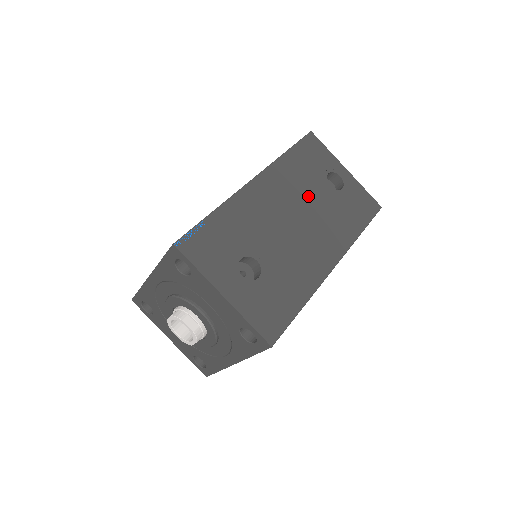
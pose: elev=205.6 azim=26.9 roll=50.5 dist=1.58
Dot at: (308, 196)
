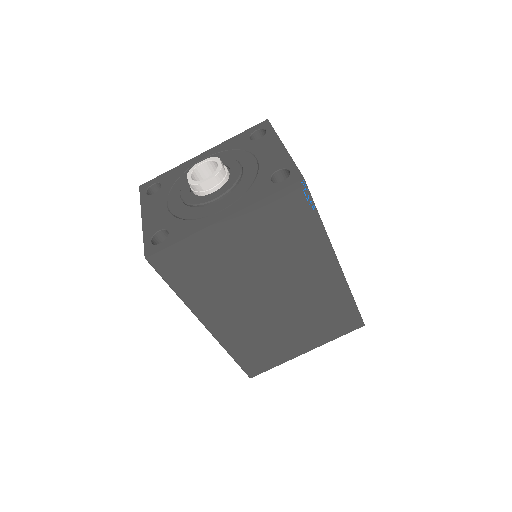
Dot at: occluded
